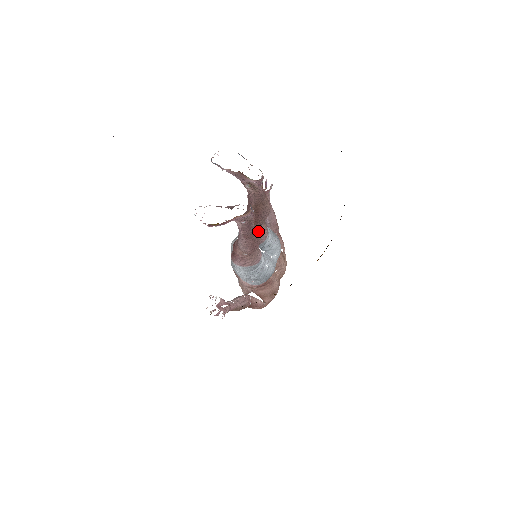
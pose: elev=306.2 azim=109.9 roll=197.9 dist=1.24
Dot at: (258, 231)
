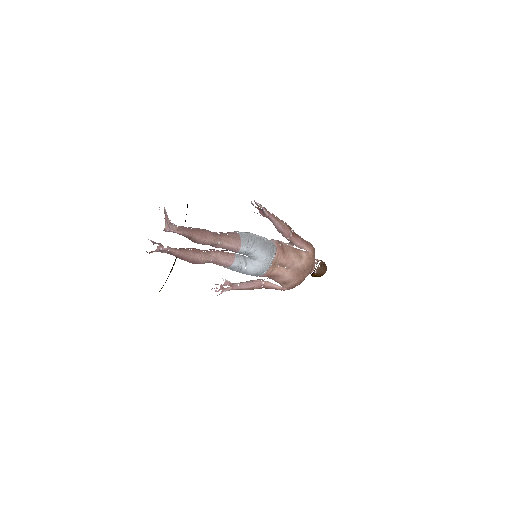
Dot at: (189, 255)
